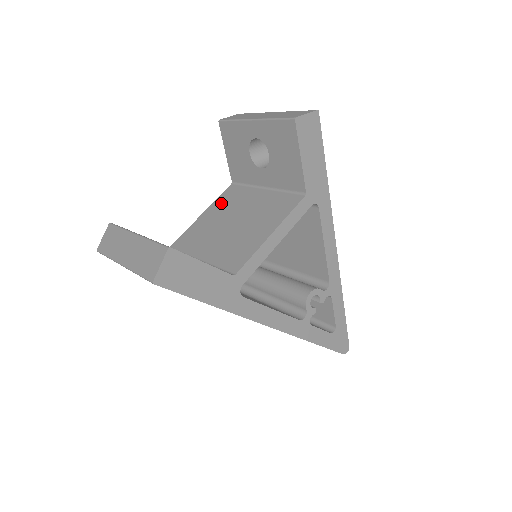
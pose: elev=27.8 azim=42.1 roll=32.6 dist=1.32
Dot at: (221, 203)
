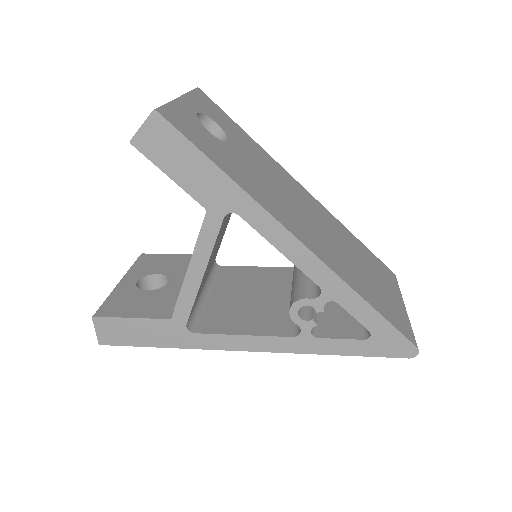
Dot at: occluded
